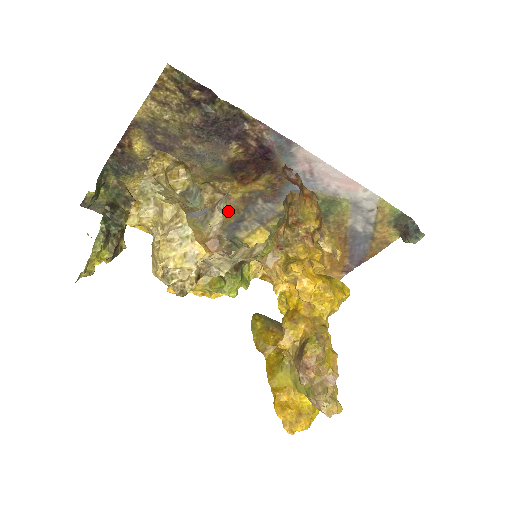
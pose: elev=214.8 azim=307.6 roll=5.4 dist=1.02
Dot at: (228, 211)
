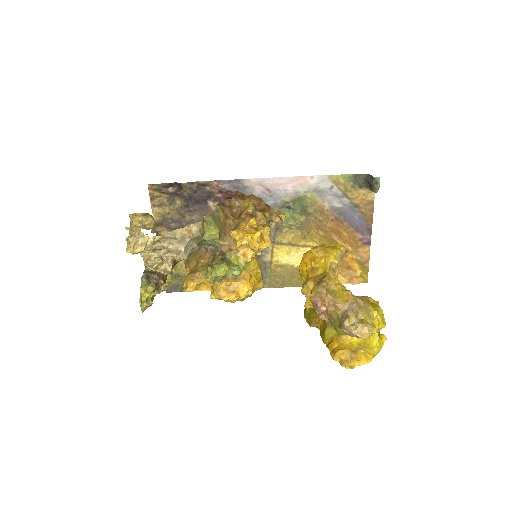
Dot at: occluded
